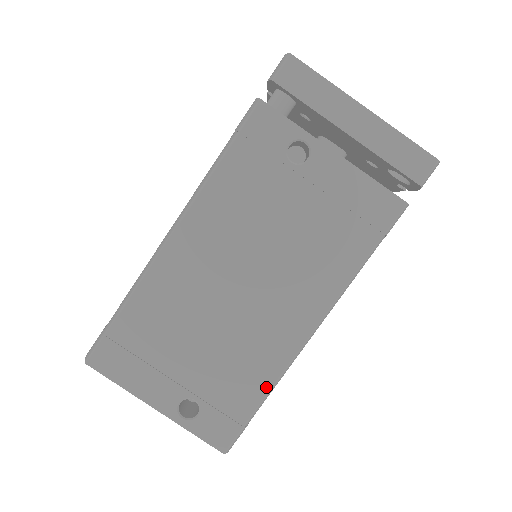
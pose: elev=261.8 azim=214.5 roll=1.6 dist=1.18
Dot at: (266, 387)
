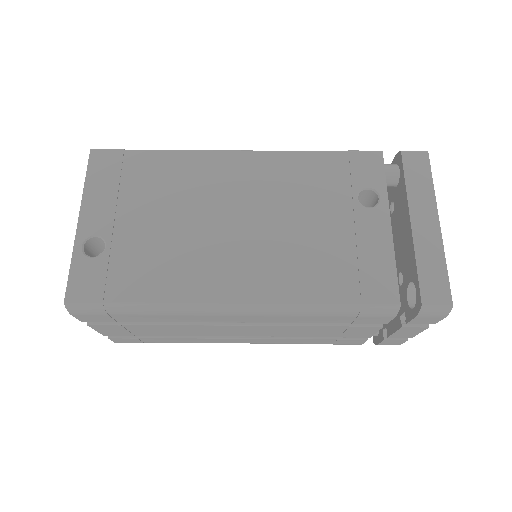
Dot at: (155, 297)
